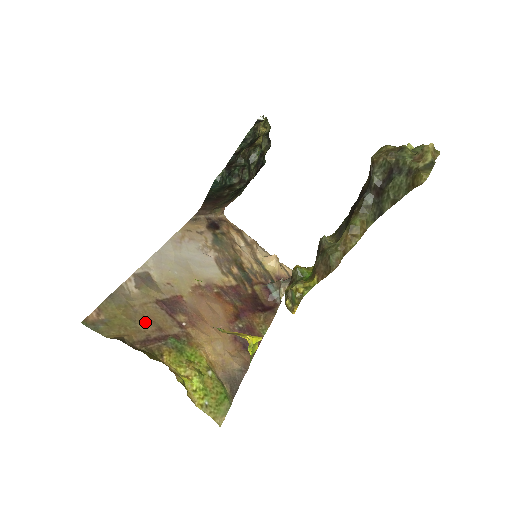
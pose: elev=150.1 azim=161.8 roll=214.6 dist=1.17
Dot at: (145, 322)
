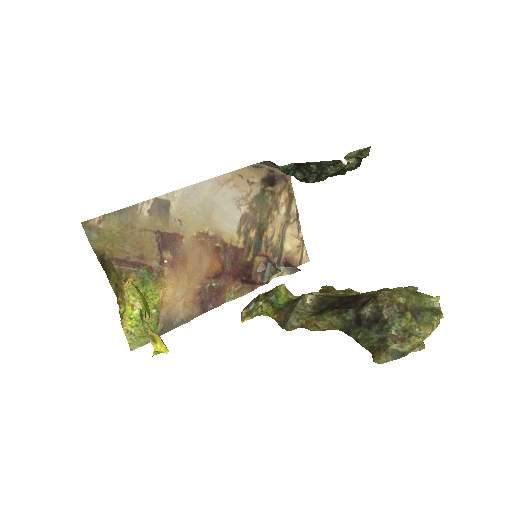
Dot at: (133, 246)
